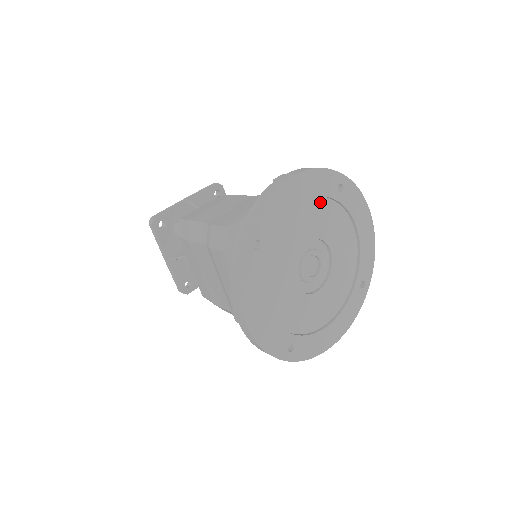
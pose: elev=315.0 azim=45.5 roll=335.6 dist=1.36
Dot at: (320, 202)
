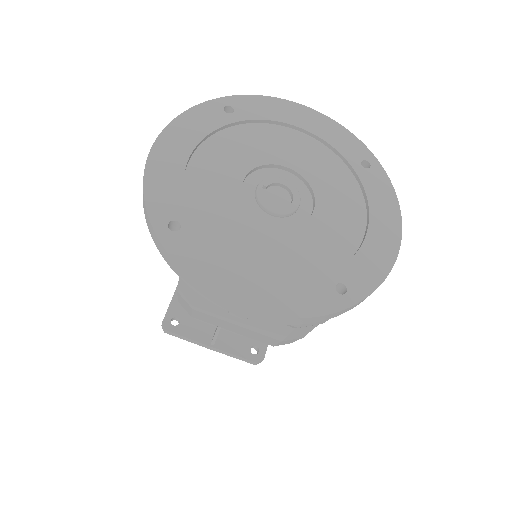
Dot at: (219, 138)
